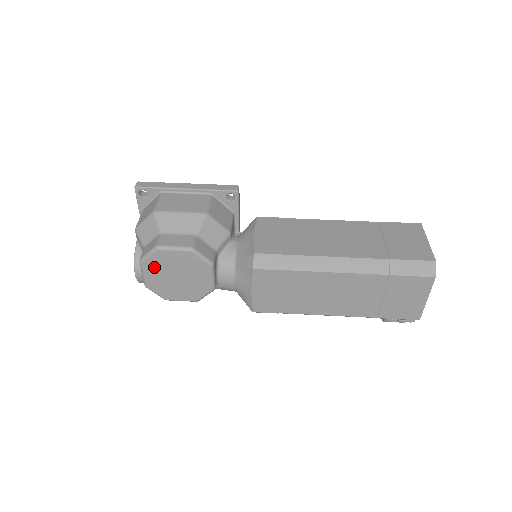
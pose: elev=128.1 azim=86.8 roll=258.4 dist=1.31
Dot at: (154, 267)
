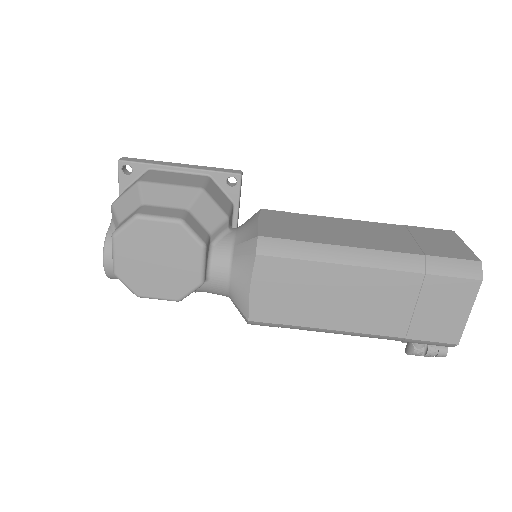
Dot at: (129, 244)
